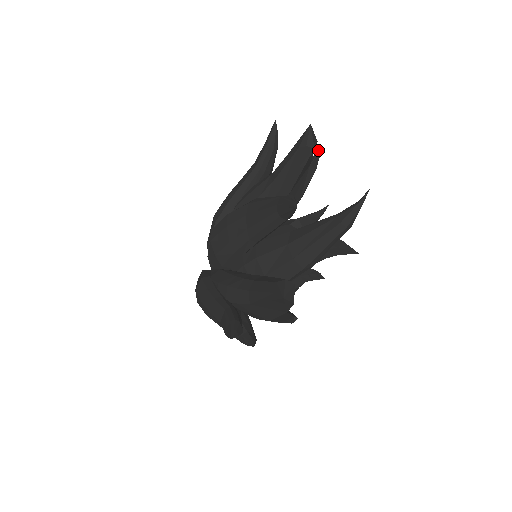
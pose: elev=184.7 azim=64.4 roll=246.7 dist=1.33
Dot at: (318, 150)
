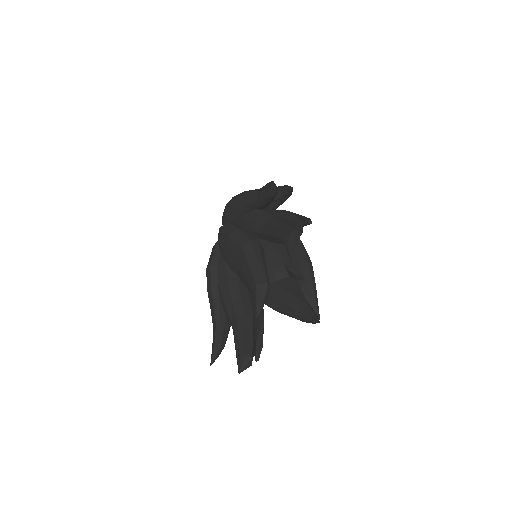
Dot at: (310, 221)
